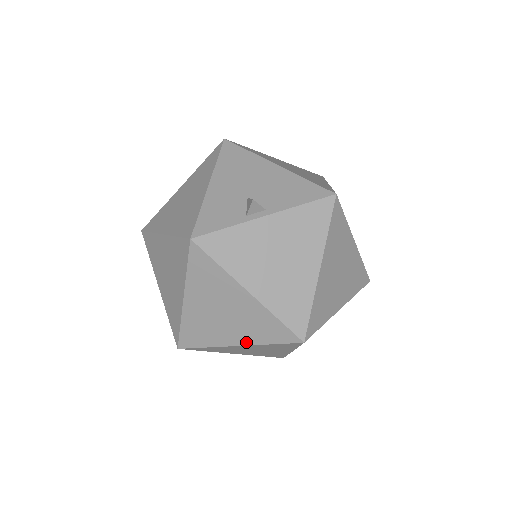
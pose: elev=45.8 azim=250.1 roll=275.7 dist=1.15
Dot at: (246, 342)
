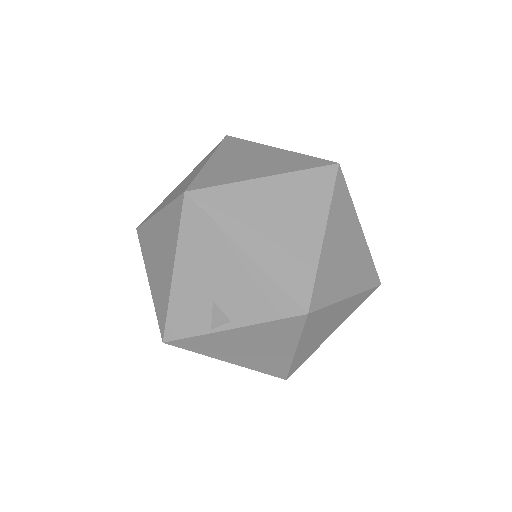
Dot at: occluded
